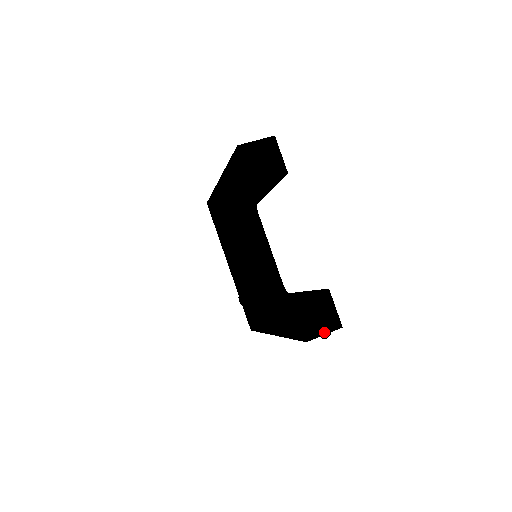
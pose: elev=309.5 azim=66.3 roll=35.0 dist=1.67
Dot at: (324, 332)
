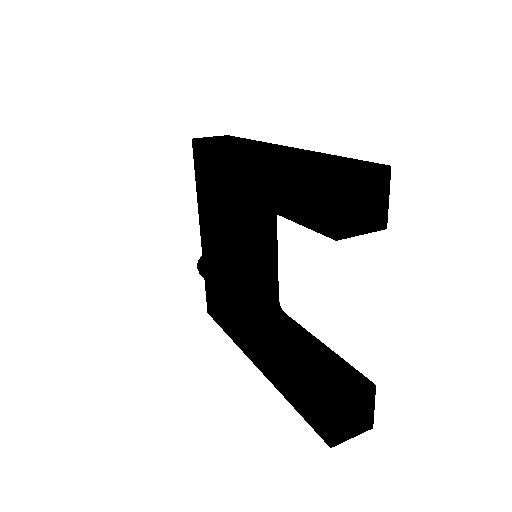
Dot at: (353, 435)
